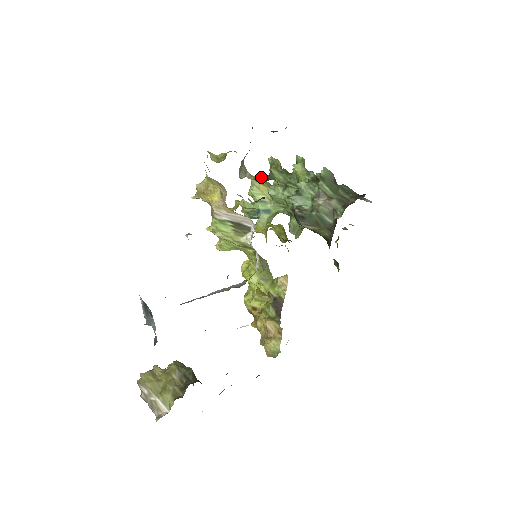
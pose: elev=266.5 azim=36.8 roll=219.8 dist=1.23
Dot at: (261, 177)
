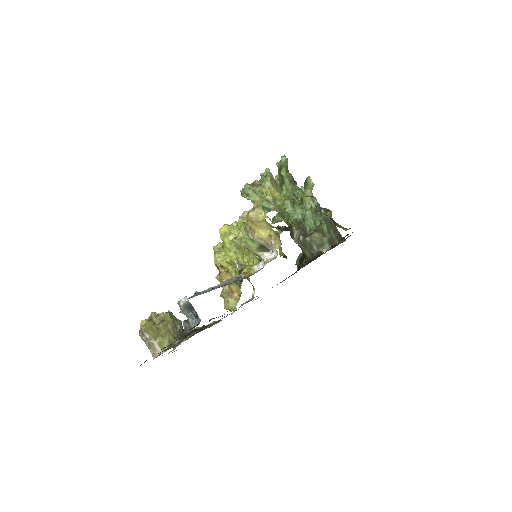
Dot at: occluded
